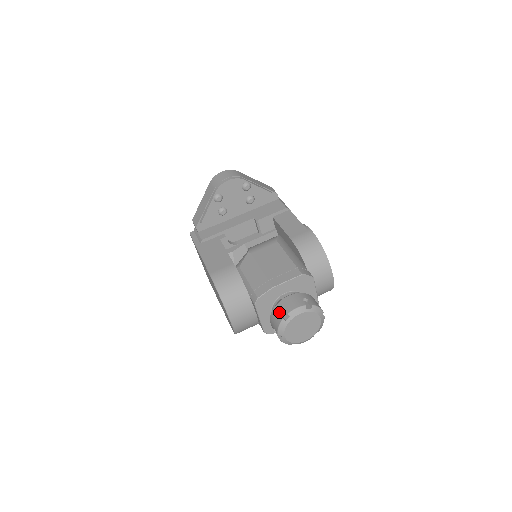
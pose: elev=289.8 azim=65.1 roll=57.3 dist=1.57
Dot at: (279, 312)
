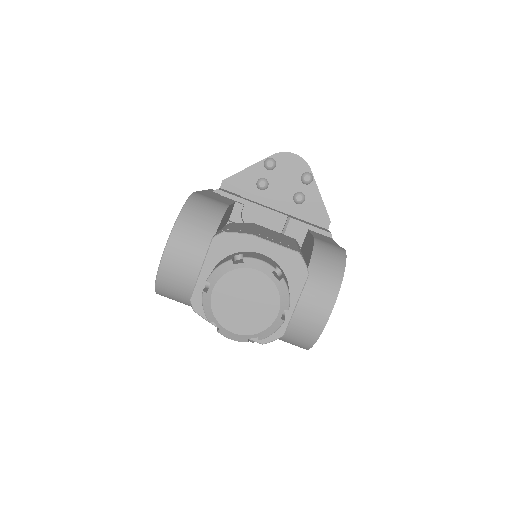
Dot at: (234, 255)
